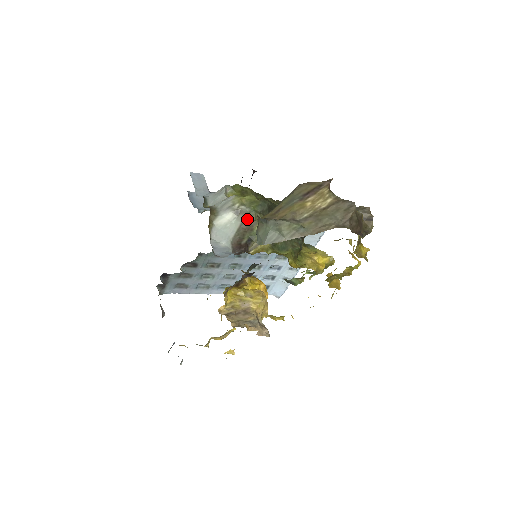
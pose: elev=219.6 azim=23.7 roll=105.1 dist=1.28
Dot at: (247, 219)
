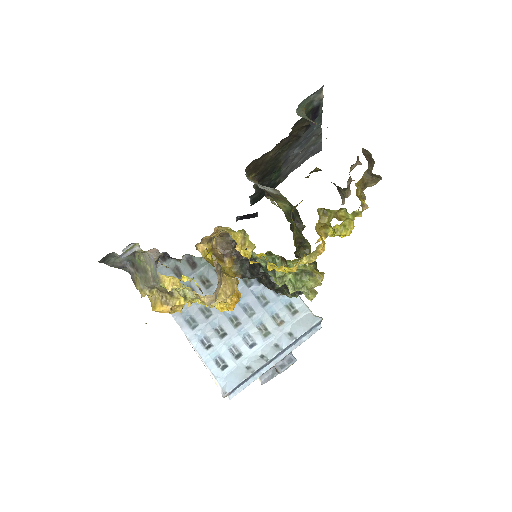
Dot at: (278, 195)
